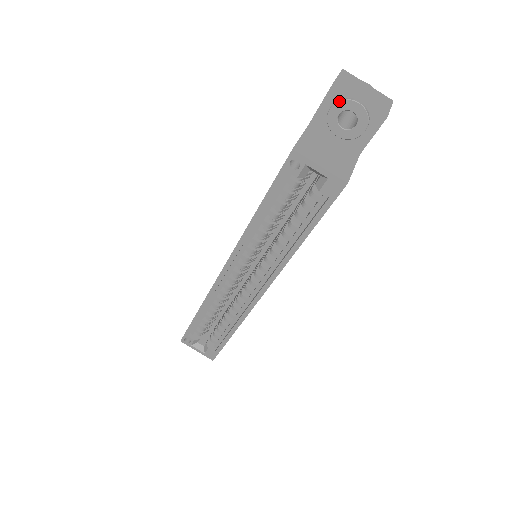
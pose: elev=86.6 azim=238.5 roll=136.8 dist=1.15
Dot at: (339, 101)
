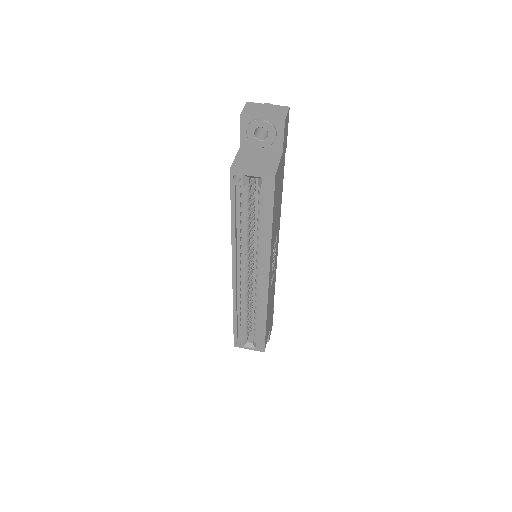
Dot at: (249, 124)
